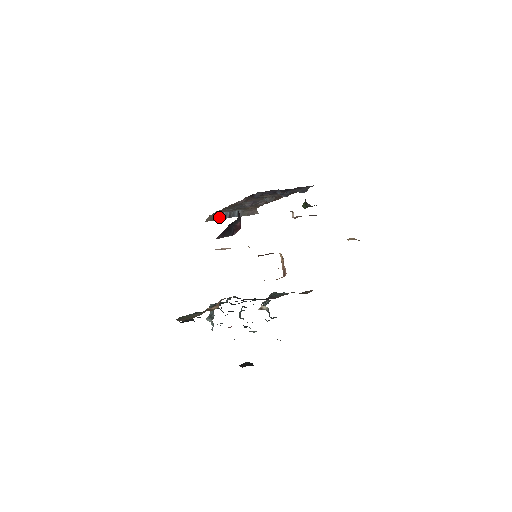
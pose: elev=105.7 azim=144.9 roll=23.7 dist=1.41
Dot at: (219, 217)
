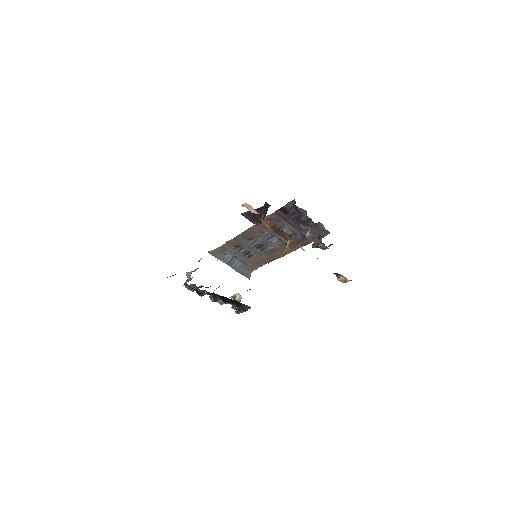
Dot at: (220, 257)
